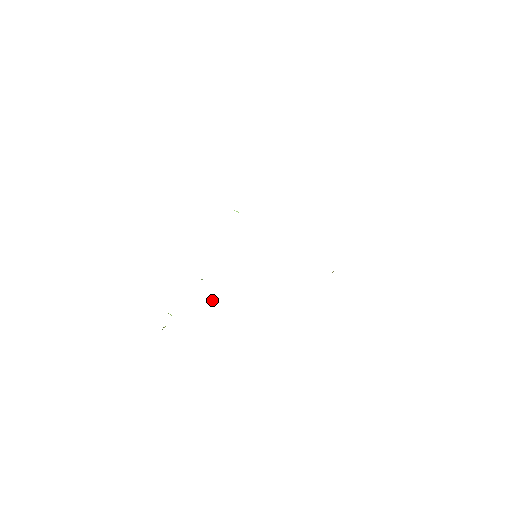
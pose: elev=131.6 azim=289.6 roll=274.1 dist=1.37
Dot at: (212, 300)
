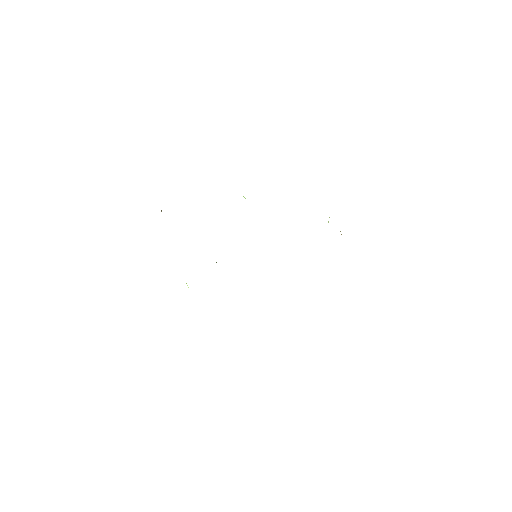
Dot at: occluded
